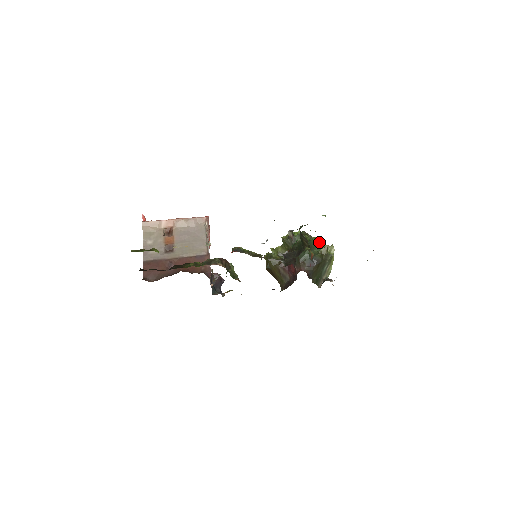
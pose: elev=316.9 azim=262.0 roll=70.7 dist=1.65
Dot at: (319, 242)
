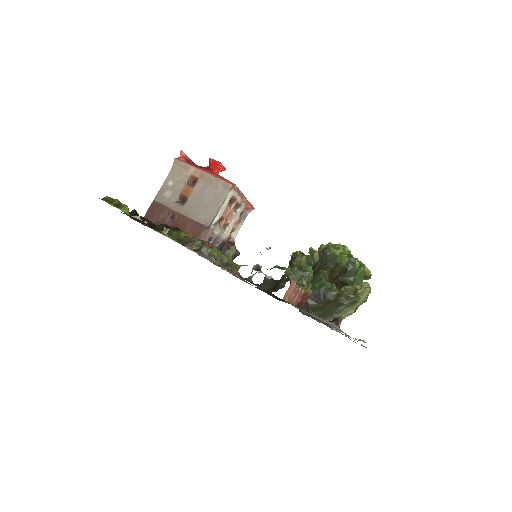
Dot at: (364, 272)
